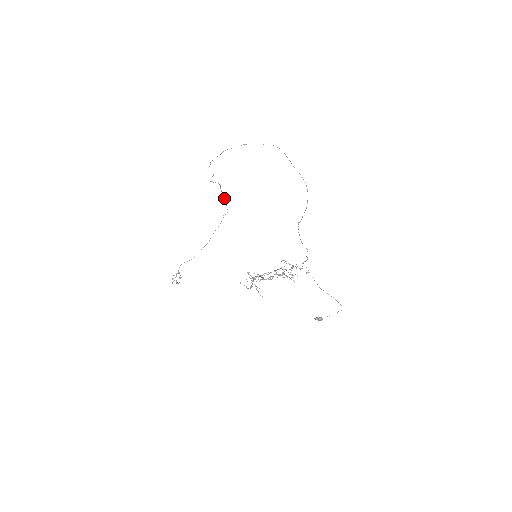
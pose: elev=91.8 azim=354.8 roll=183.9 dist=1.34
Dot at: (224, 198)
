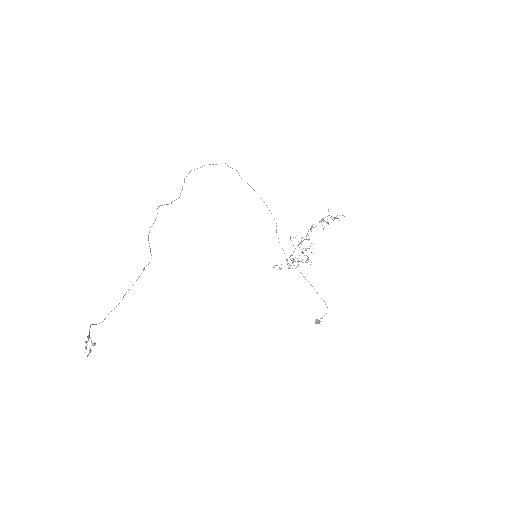
Dot at: occluded
